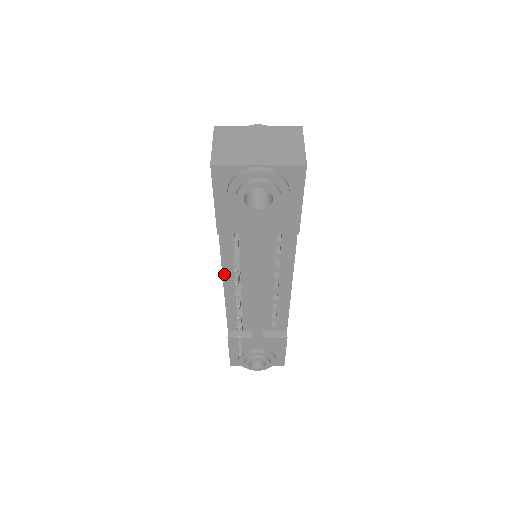
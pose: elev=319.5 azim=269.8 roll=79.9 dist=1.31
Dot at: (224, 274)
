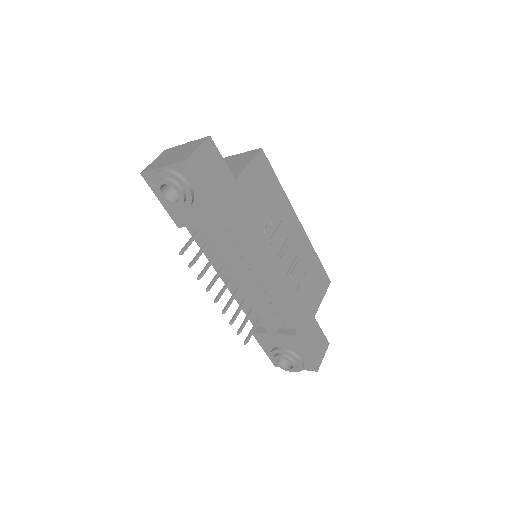
Dot at: (214, 267)
